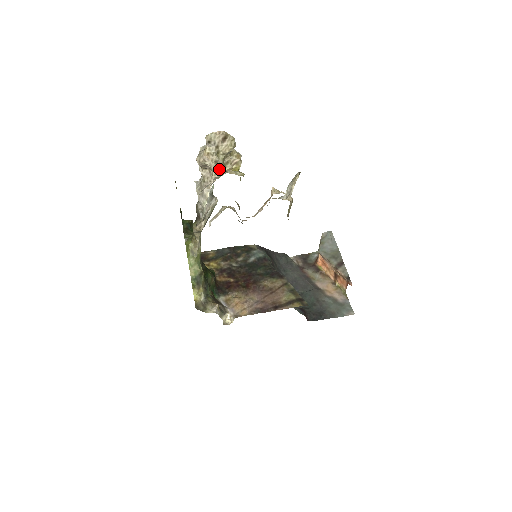
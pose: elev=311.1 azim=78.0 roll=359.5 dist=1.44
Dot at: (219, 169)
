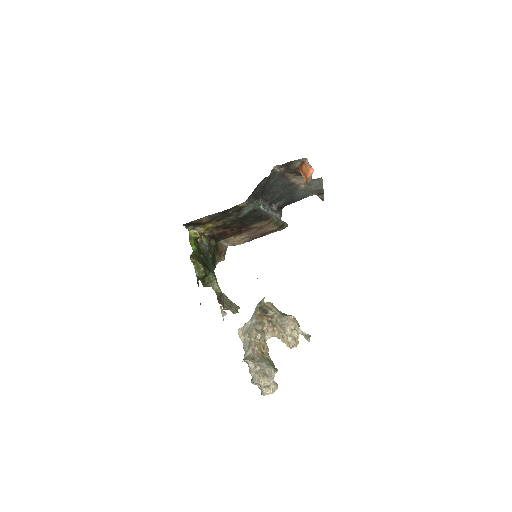
Dot at: occluded
